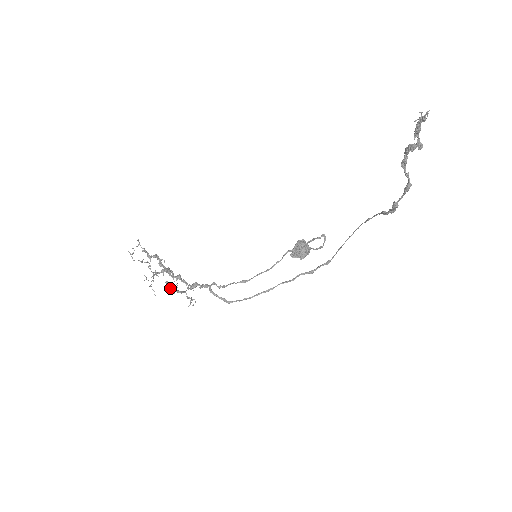
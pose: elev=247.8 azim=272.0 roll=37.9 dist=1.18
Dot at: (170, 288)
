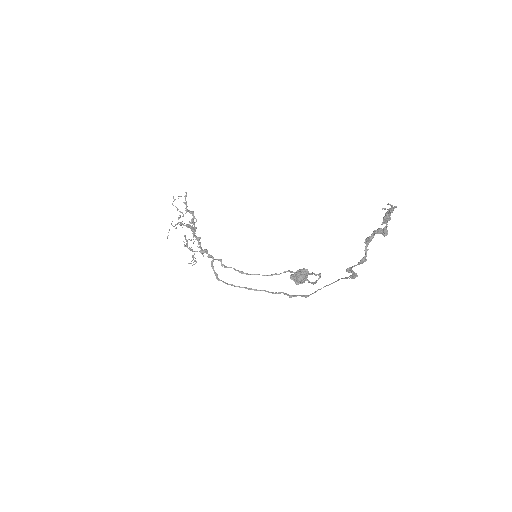
Dot at: occluded
